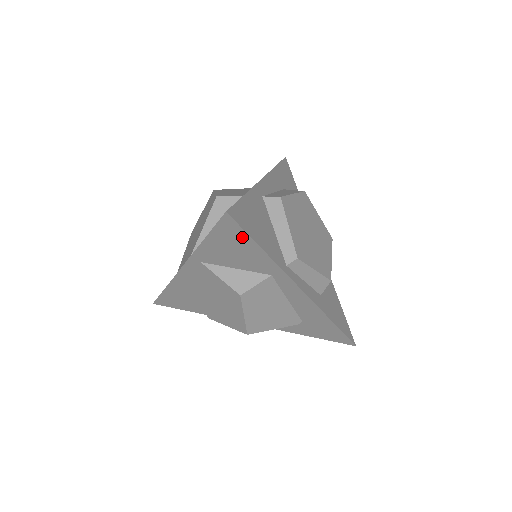
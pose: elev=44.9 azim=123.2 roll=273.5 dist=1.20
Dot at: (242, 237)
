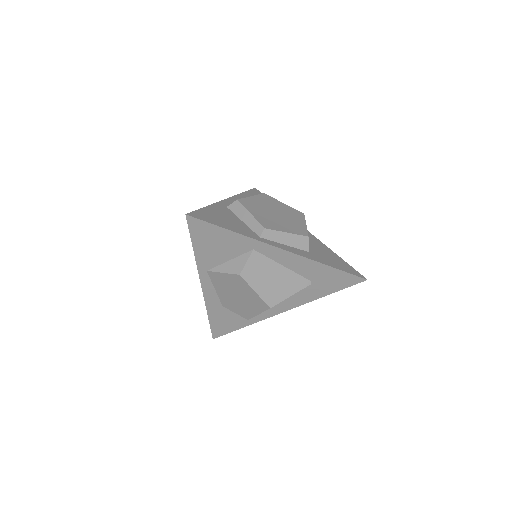
Dot at: (210, 229)
